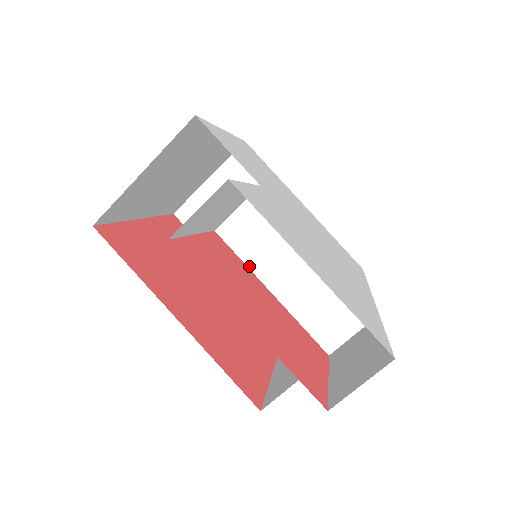
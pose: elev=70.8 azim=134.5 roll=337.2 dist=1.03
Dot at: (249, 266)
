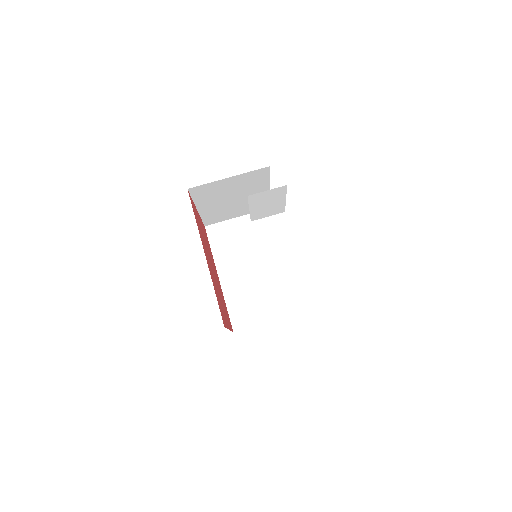
Dot at: (259, 247)
